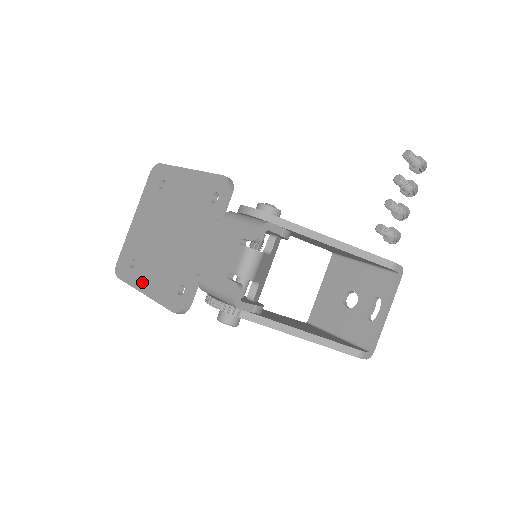
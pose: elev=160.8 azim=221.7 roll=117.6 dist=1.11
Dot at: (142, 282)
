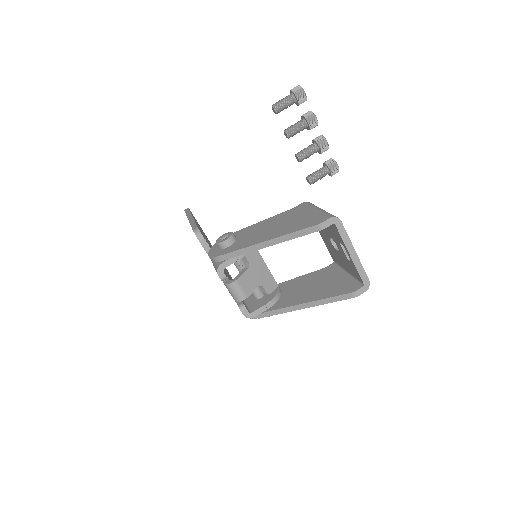
Dot at: occluded
